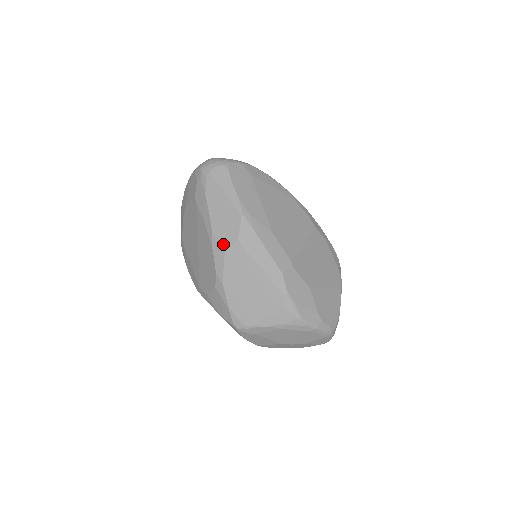
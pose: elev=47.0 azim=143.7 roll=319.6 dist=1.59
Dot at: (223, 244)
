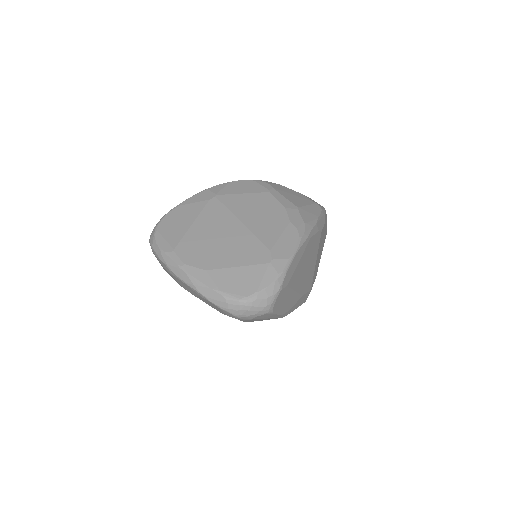
Dot at: occluded
